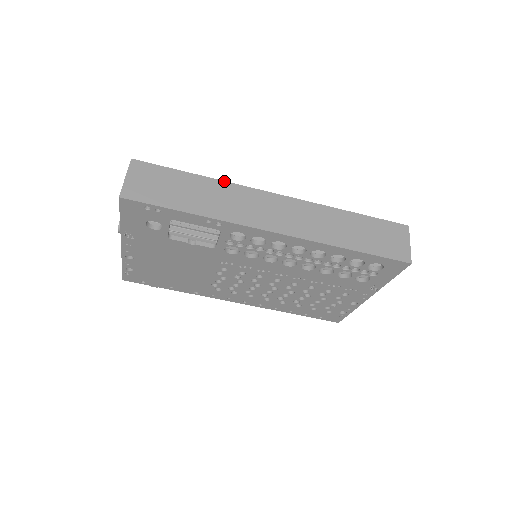
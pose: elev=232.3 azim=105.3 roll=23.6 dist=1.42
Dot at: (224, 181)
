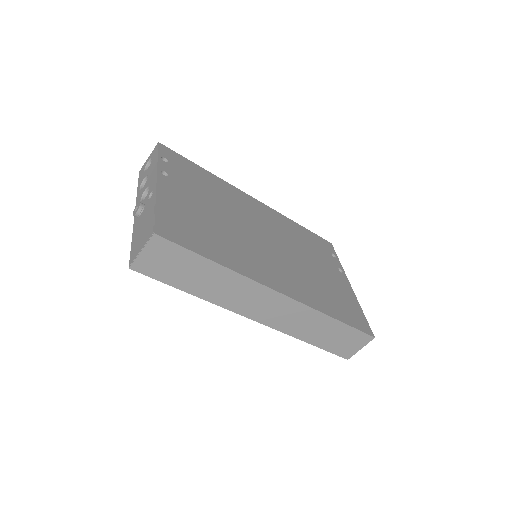
Dot at: (238, 273)
